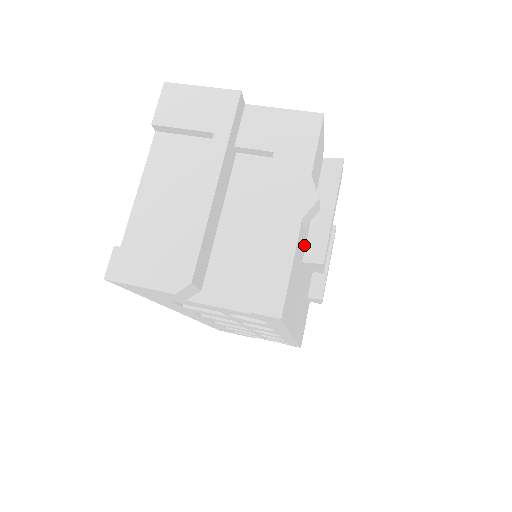
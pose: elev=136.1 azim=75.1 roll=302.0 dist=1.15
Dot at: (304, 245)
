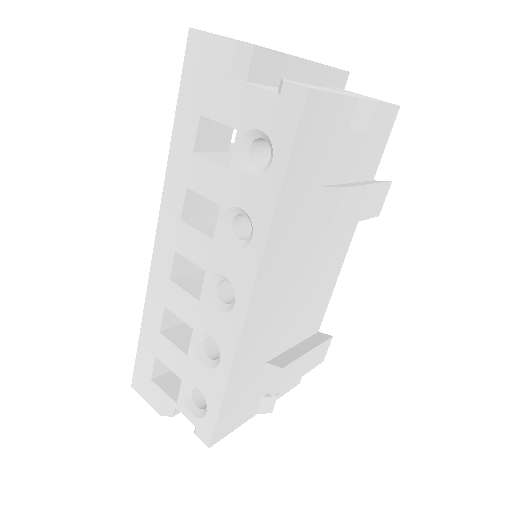
Dot at: (333, 173)
